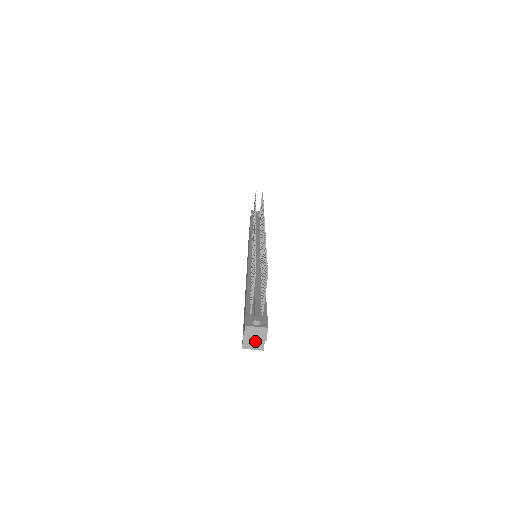
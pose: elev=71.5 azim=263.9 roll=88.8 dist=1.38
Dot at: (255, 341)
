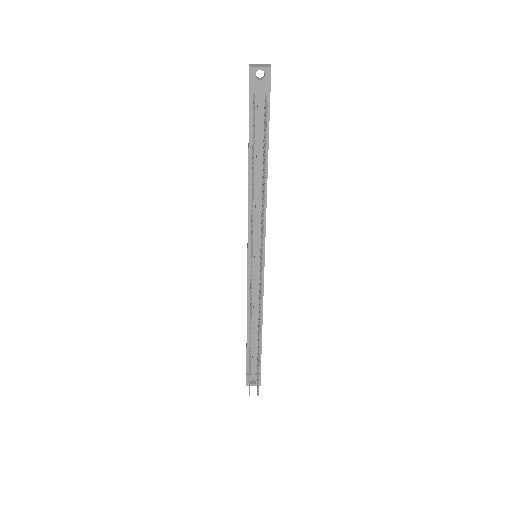
Dot at: occluded
